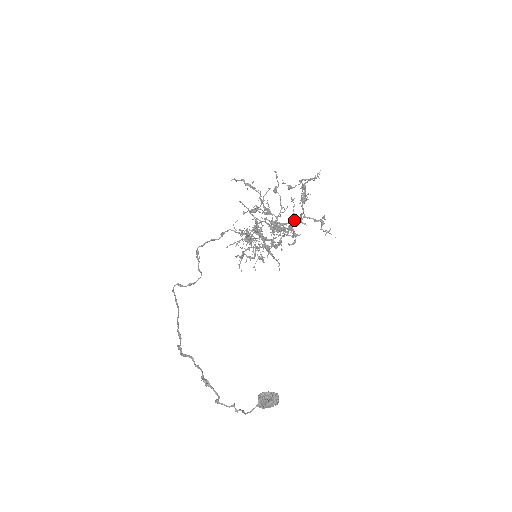
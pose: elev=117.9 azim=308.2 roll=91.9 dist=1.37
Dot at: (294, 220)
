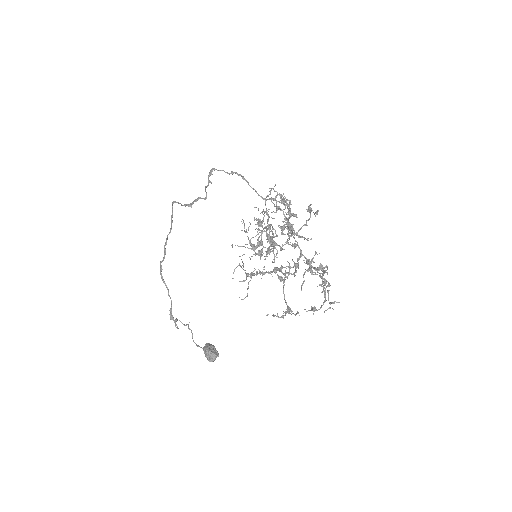
Dot at: (291, 314)
